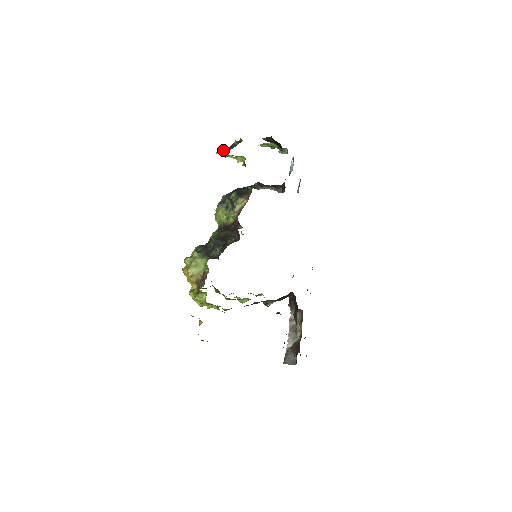
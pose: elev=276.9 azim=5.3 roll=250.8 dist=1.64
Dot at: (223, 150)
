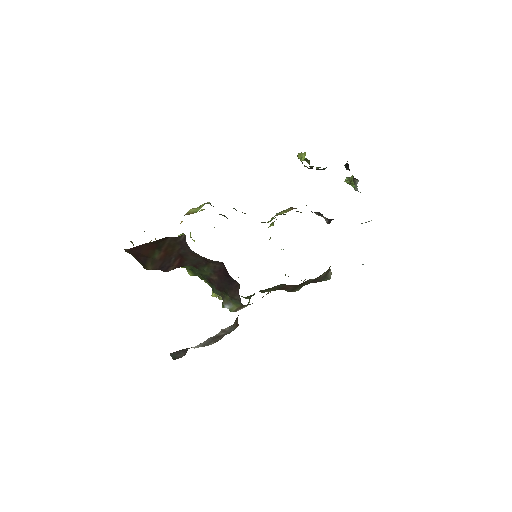
Dot at: occluded
